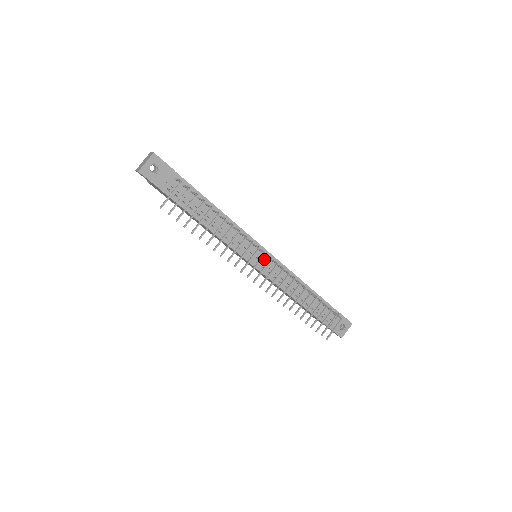
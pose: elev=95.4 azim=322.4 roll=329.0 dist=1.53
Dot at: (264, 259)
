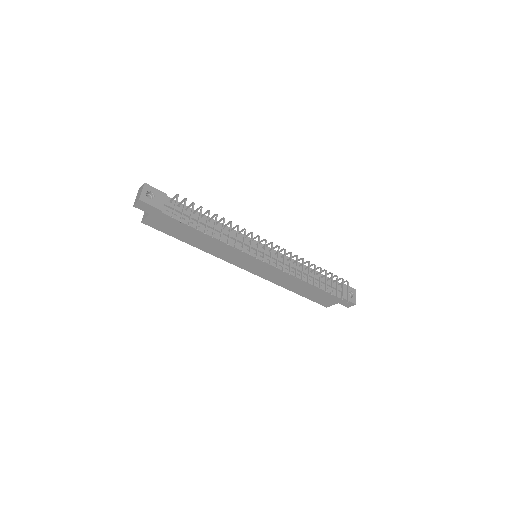
Dot at: (265, 251)
